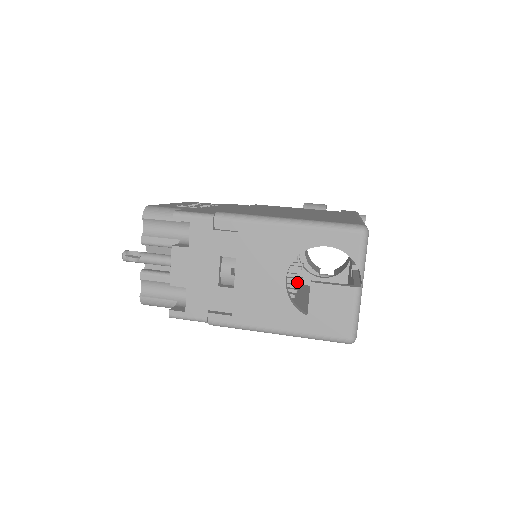
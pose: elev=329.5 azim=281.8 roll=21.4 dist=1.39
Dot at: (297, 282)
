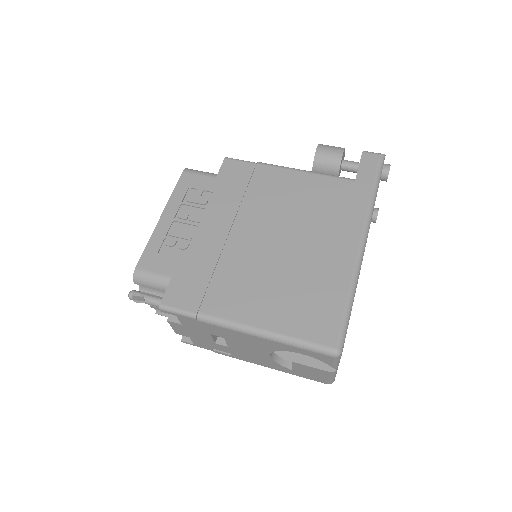
Dot at: occluded
